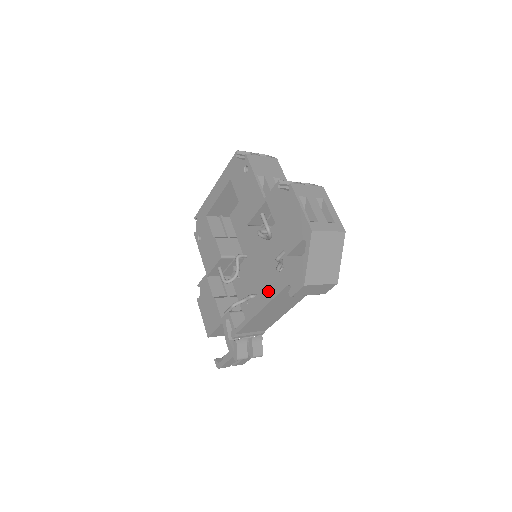
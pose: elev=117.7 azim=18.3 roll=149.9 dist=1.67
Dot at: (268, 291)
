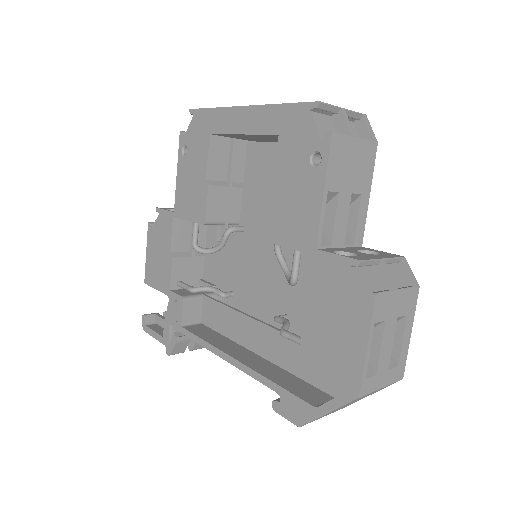
Dot at: (248, 326)
